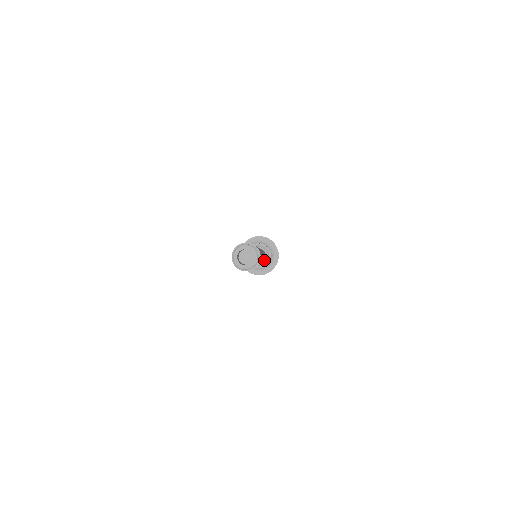
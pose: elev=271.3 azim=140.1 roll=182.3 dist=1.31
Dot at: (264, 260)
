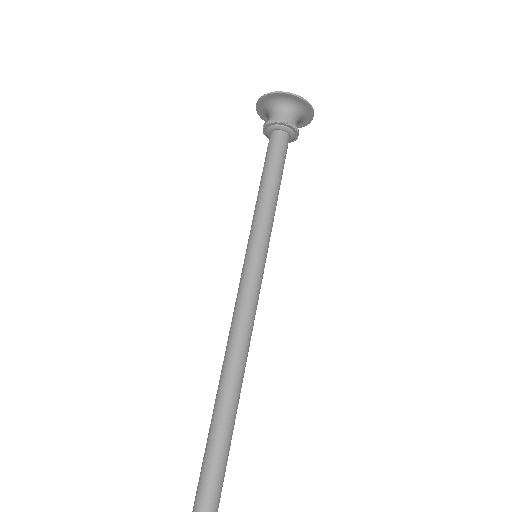
Dot at: (290, 138)
